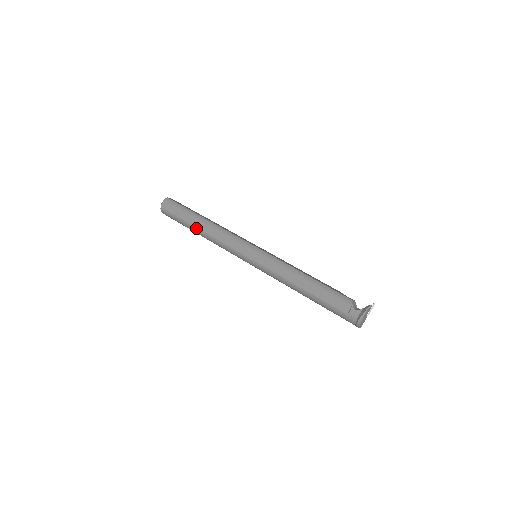
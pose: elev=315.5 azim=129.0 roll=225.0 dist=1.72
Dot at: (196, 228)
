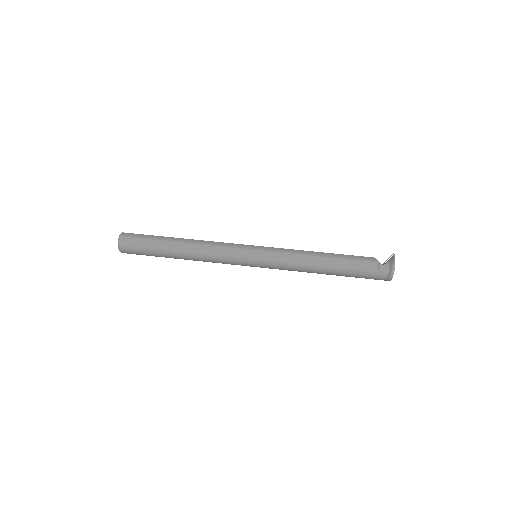
Dot at: (176, 252)
